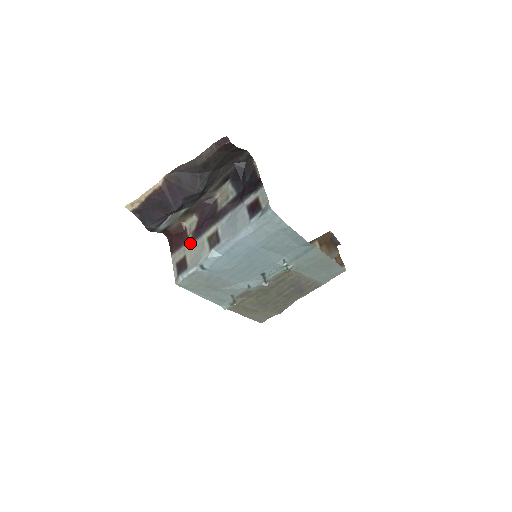
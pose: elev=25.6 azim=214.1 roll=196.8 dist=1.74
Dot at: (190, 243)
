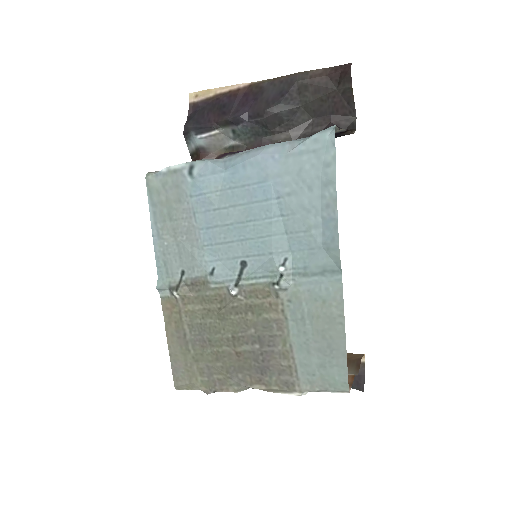
Dot at: occluded
